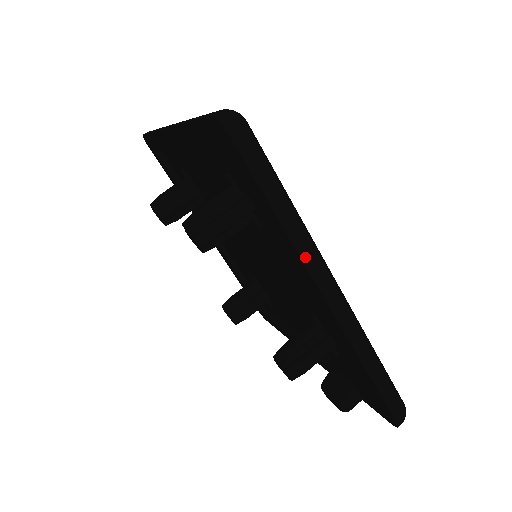
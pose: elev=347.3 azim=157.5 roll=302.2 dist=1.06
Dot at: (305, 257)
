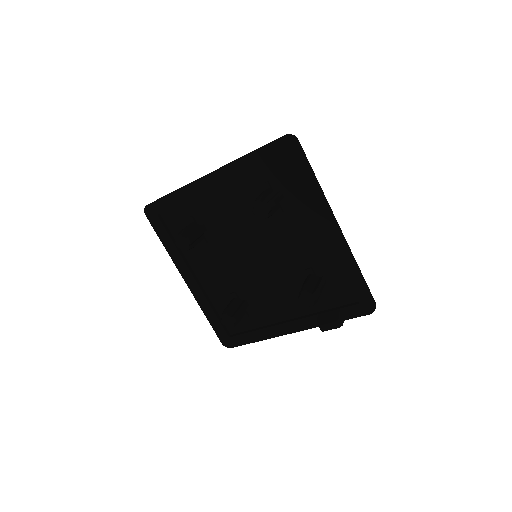
Dot at: (327, 202)
